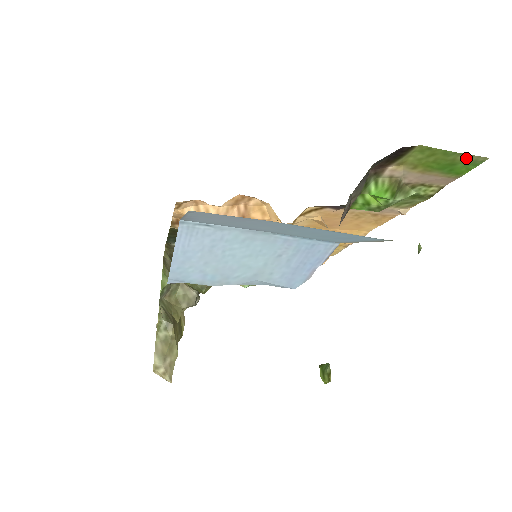
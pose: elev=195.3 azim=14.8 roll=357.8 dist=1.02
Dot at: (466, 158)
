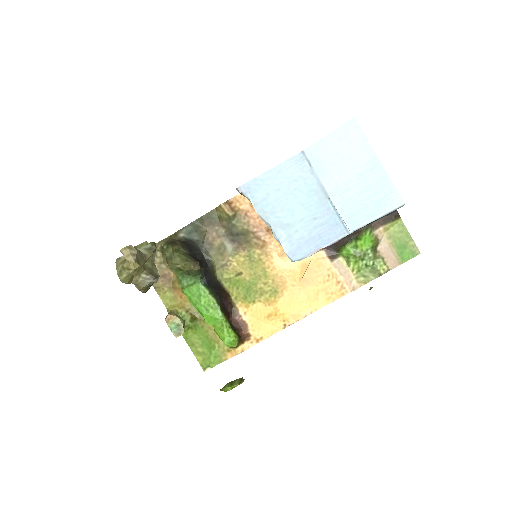
Dot at: (412, 246)
